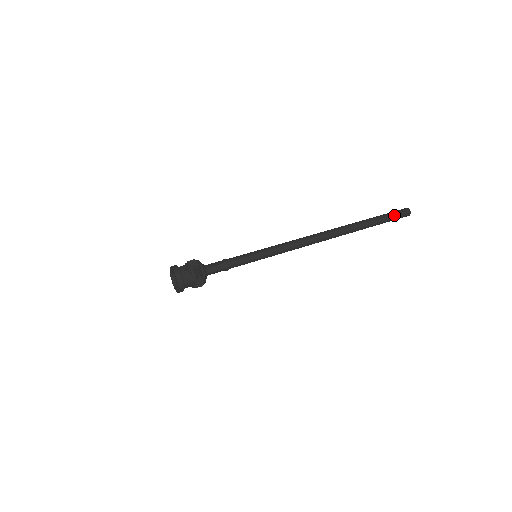
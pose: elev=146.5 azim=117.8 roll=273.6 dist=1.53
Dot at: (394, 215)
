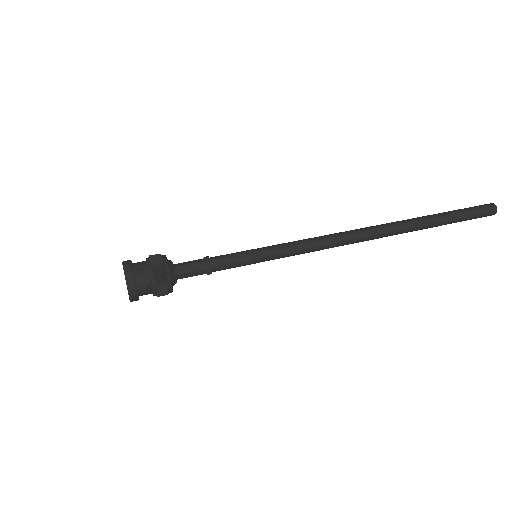
Dot at: (472, 216)
